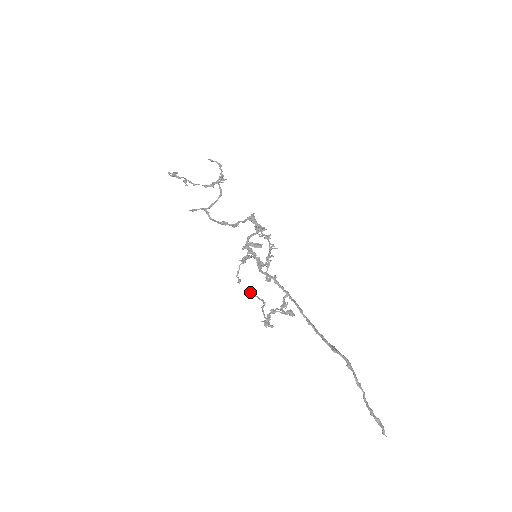
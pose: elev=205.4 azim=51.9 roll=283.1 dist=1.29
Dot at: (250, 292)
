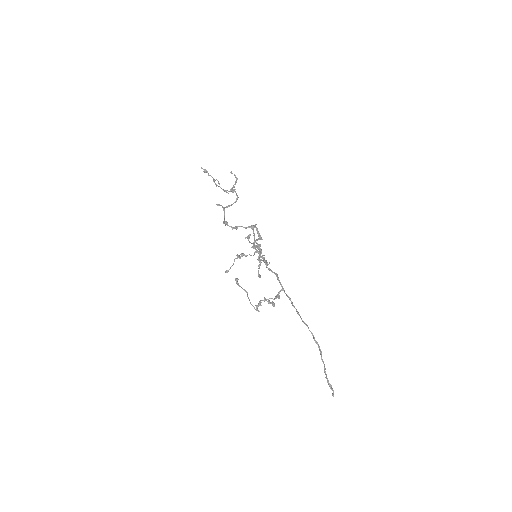
Dot at: (237, 282)
